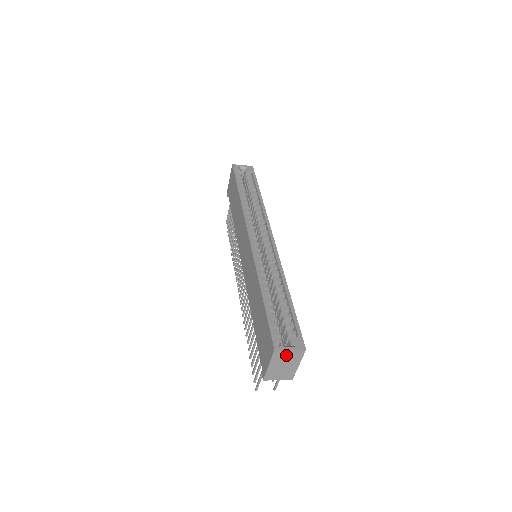
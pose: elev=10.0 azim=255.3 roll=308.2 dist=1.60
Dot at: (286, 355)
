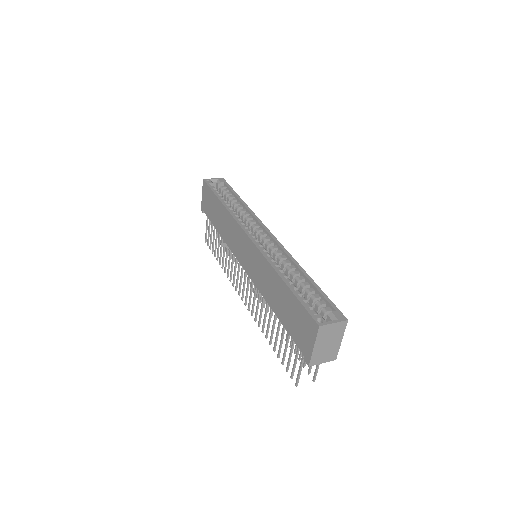
Dot at: (330, 331)
